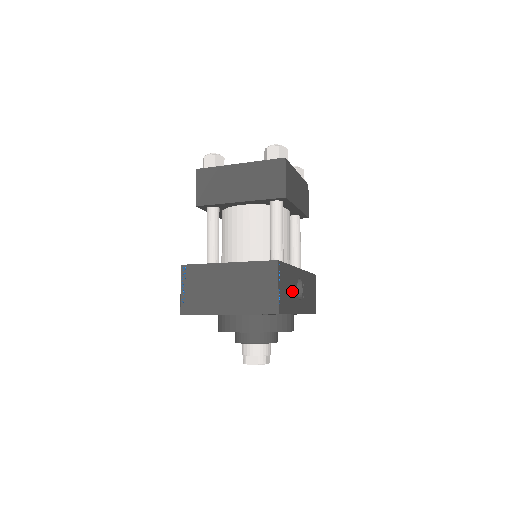
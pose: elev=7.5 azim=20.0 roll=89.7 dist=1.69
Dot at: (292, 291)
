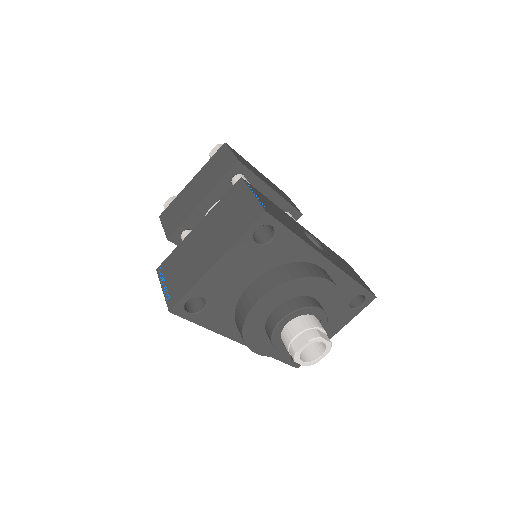
Dot at: (293, 226)
